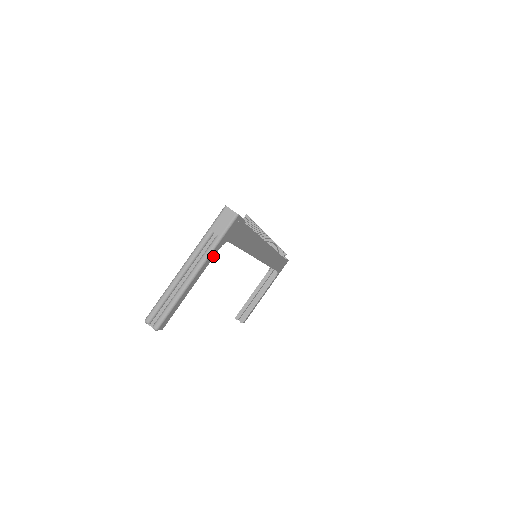
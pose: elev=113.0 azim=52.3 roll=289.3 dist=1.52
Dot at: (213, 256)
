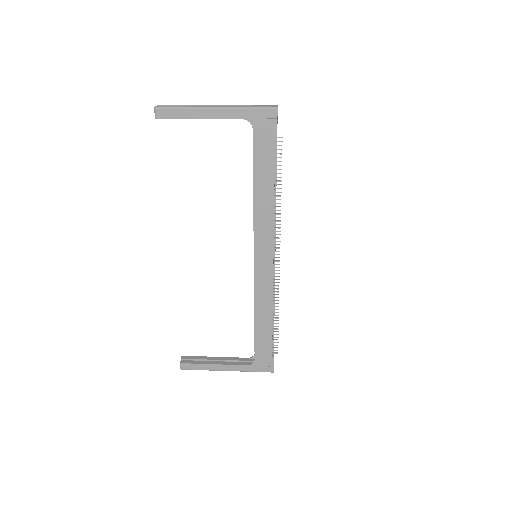
Dot at: (235, 117)
